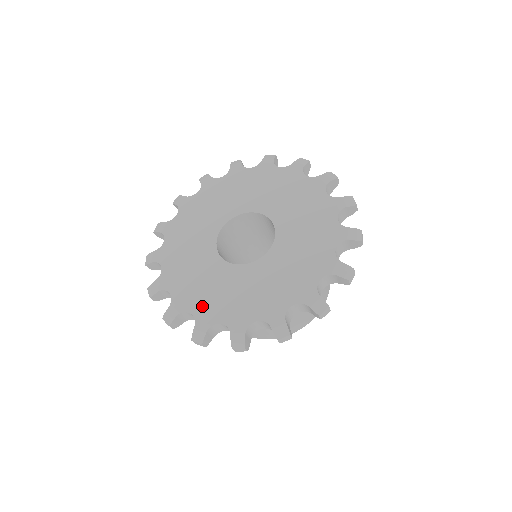
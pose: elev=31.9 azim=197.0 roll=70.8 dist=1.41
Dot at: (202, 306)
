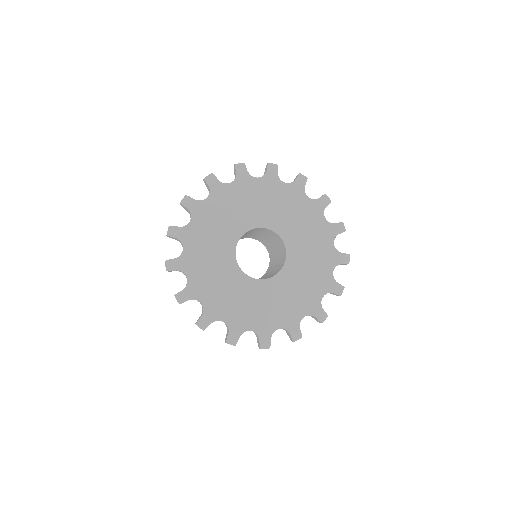
Dot at: (198, 279)
